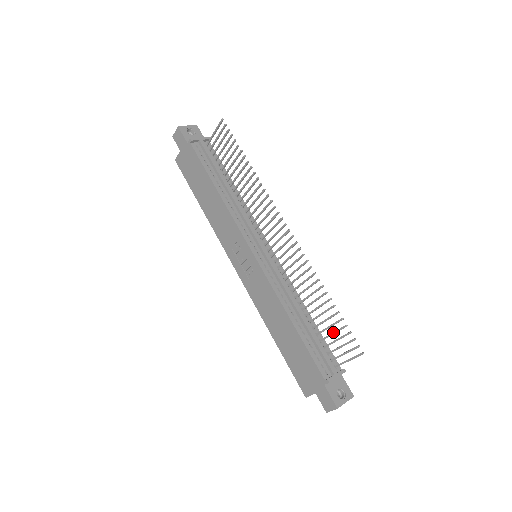
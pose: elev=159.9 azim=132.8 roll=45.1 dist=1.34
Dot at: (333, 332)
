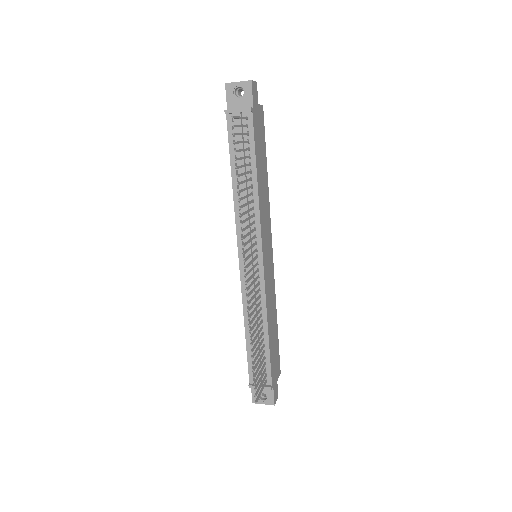
Dot at: (258, 367)
